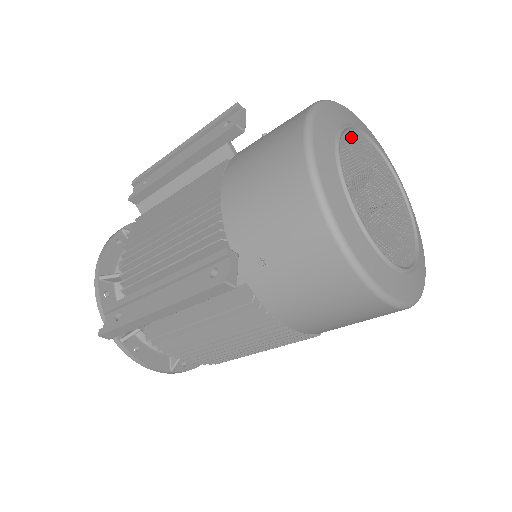
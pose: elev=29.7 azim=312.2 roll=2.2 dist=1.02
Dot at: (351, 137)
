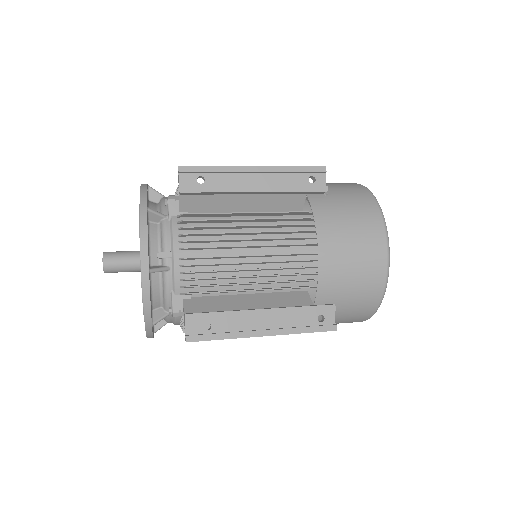
Dot at: occluded
